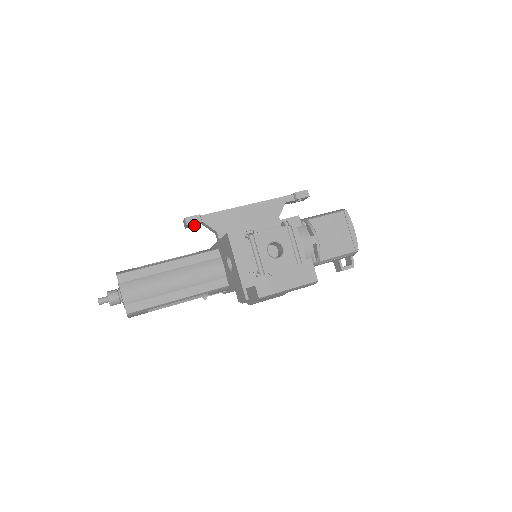
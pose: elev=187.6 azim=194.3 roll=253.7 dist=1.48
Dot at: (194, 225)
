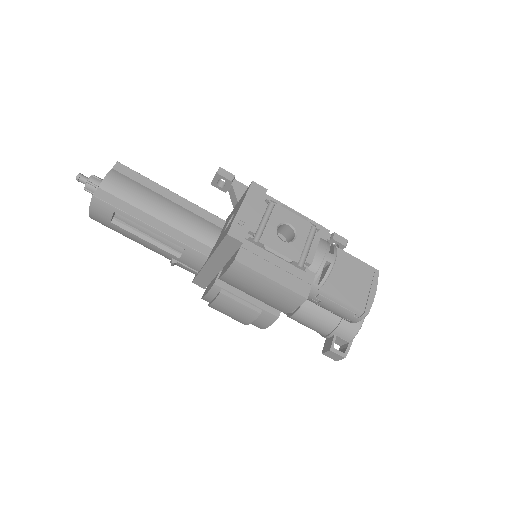
Dot at: (221, 187)
